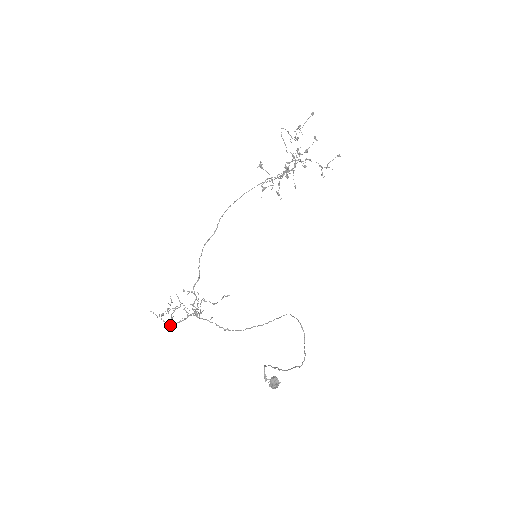
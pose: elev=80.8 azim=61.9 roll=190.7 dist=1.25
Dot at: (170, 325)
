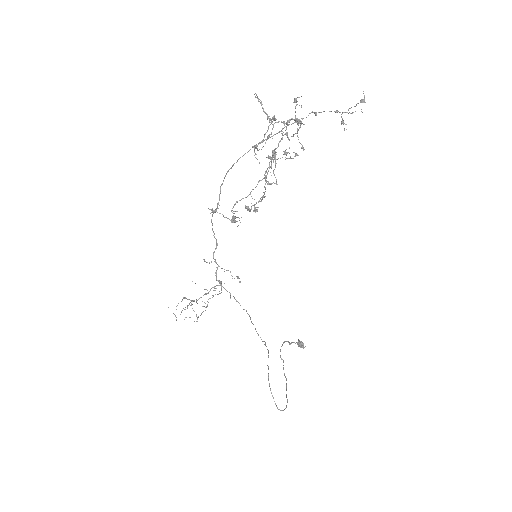
Dot at: (196, 300)
